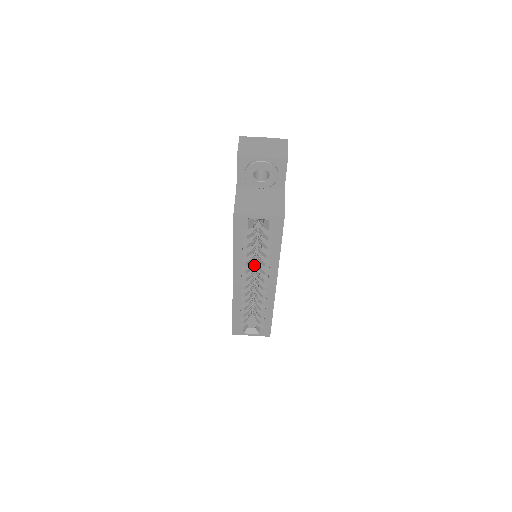
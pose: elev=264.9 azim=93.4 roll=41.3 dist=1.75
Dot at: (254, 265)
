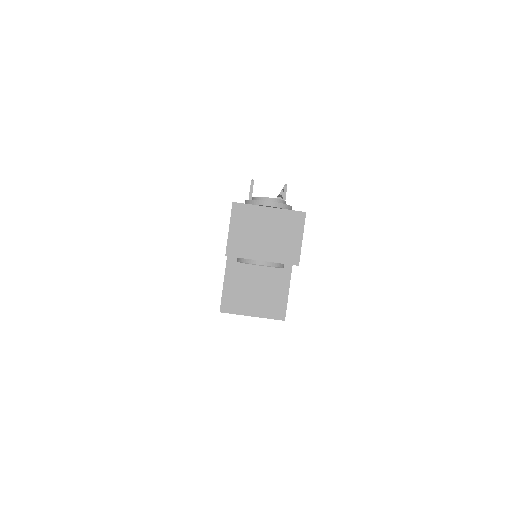
Dot at: occluded
